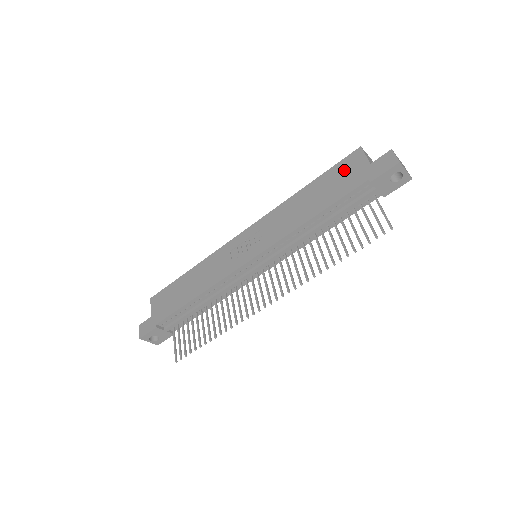
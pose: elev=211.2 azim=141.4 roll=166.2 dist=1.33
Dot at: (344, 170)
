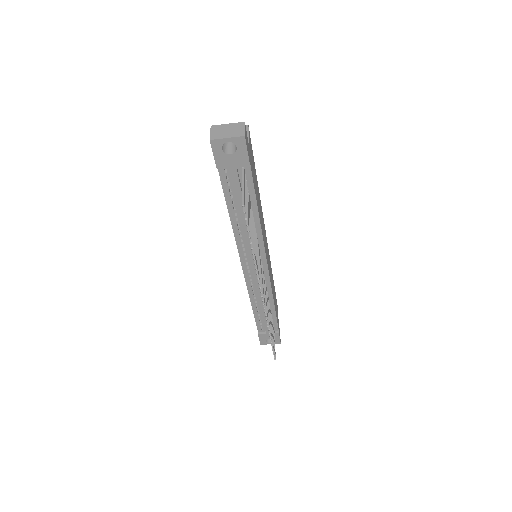
Dot at: occluded
